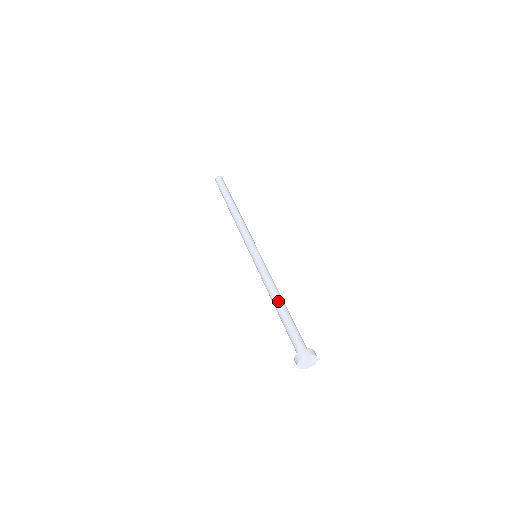
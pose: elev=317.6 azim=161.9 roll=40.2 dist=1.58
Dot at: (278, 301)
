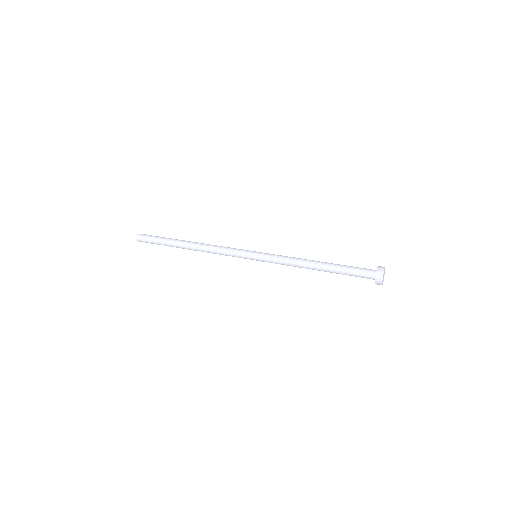
Dot at: (318, 263)
